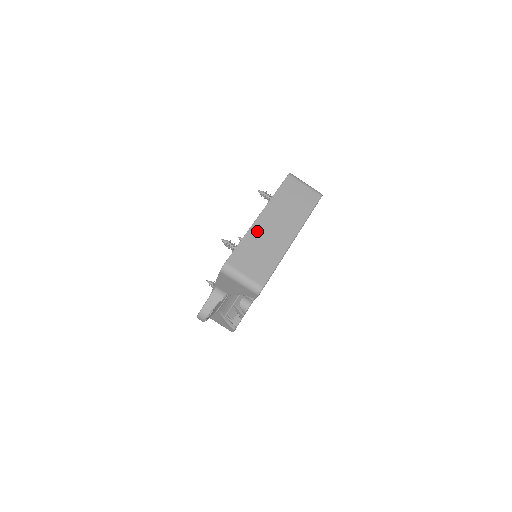
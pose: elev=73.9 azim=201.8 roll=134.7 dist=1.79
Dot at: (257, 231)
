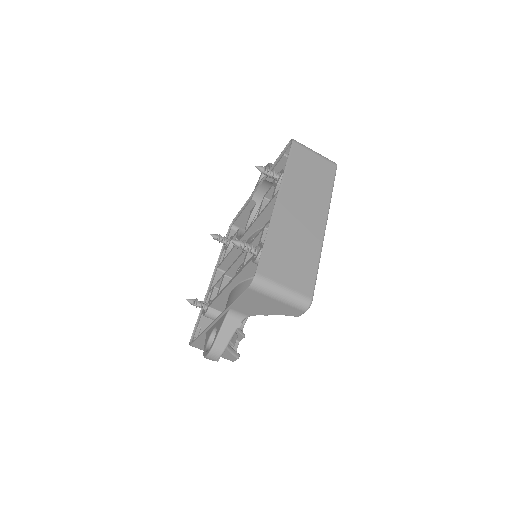
Dot at: (281, 221)
